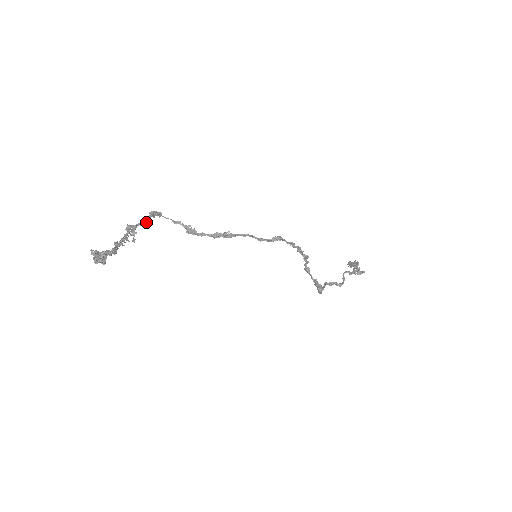
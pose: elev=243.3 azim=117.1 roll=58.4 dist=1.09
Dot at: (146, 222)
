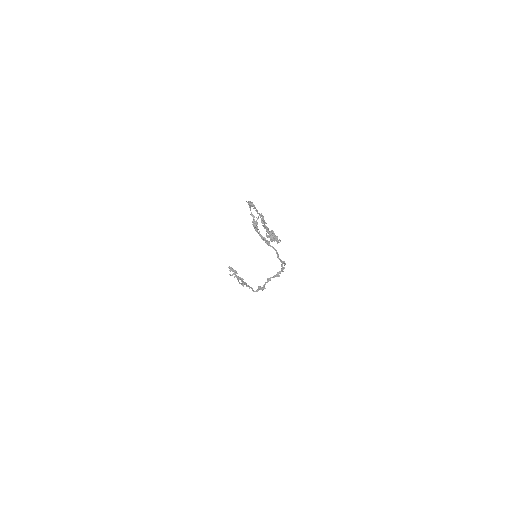
Dot at: (258, 213)
